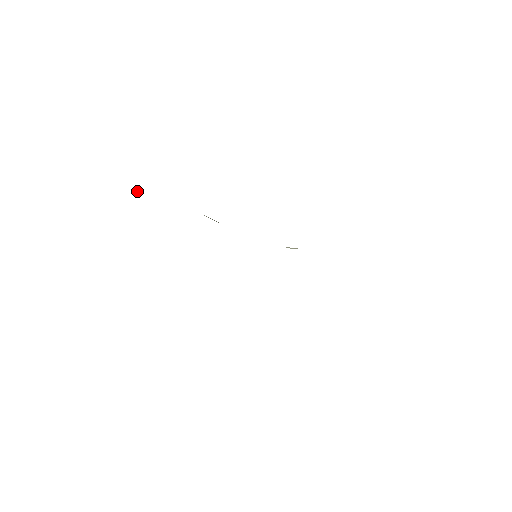
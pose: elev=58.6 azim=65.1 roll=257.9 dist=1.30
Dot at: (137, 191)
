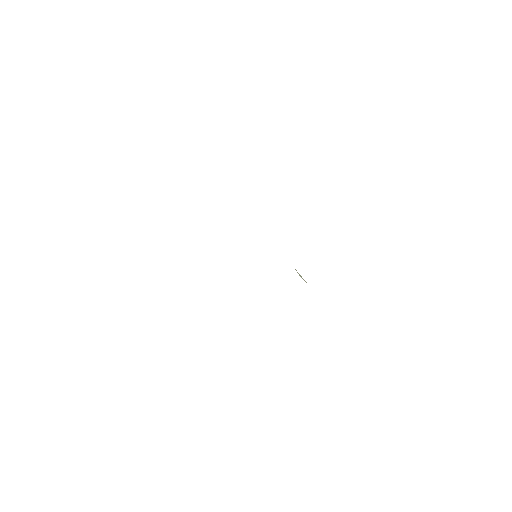
Dot at: occluded
